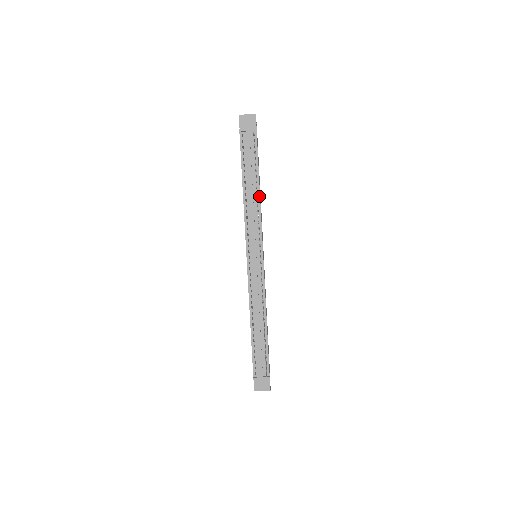
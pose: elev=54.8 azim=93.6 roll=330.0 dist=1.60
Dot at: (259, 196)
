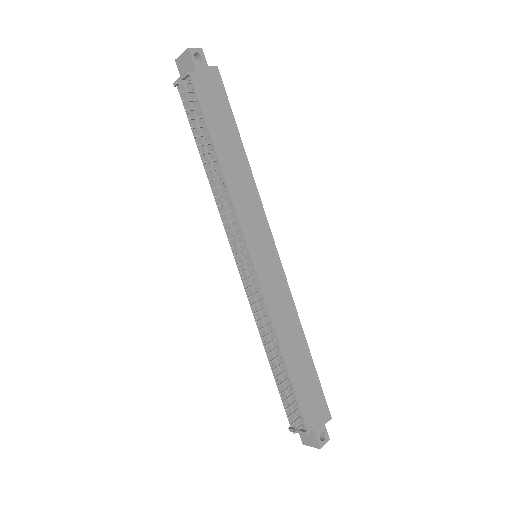
Dot at: (221, 171)
